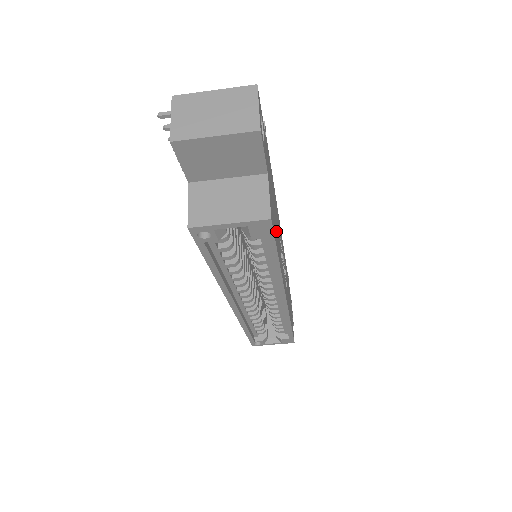
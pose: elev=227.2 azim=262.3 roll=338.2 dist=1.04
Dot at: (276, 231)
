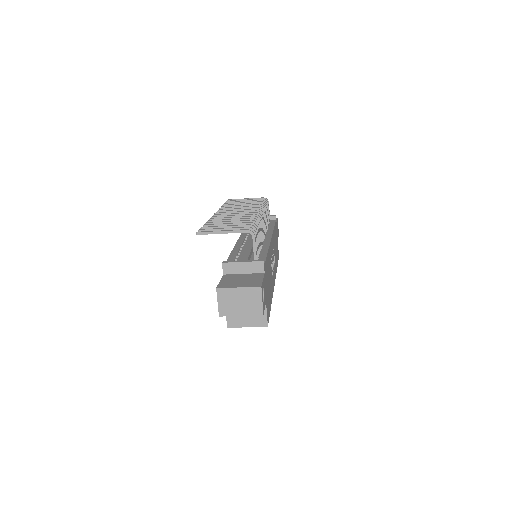
Dot at: (269, 295)
